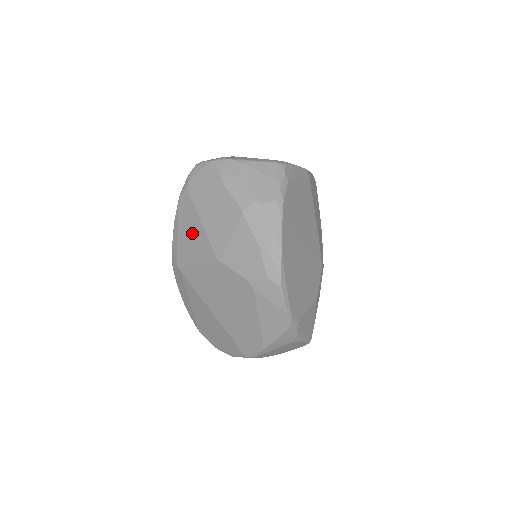
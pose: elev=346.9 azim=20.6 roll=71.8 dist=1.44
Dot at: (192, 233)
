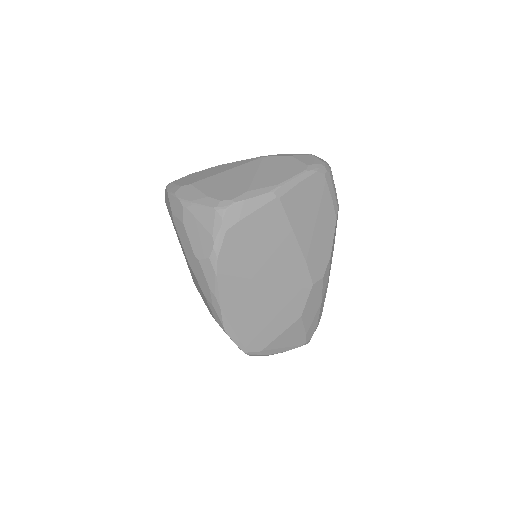
Dot at: occluded
